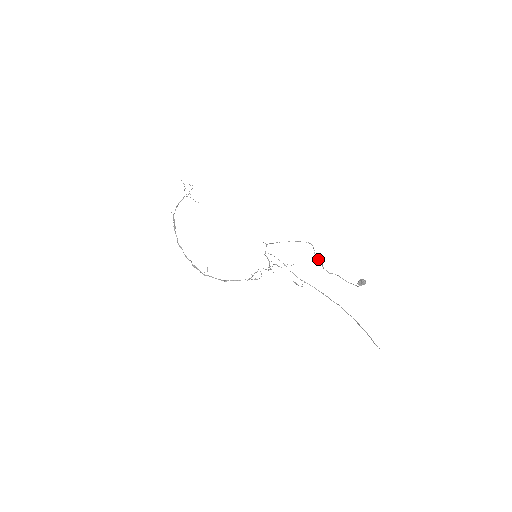
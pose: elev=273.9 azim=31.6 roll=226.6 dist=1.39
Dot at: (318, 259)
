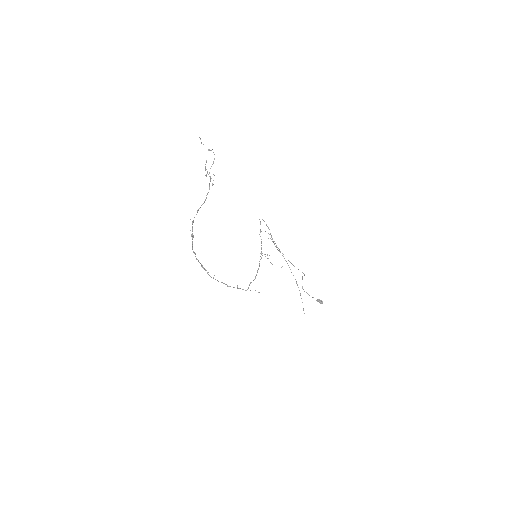
Dot at: (302, 279)
